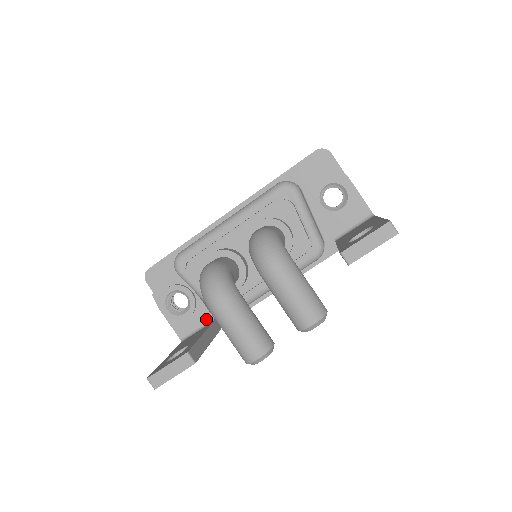
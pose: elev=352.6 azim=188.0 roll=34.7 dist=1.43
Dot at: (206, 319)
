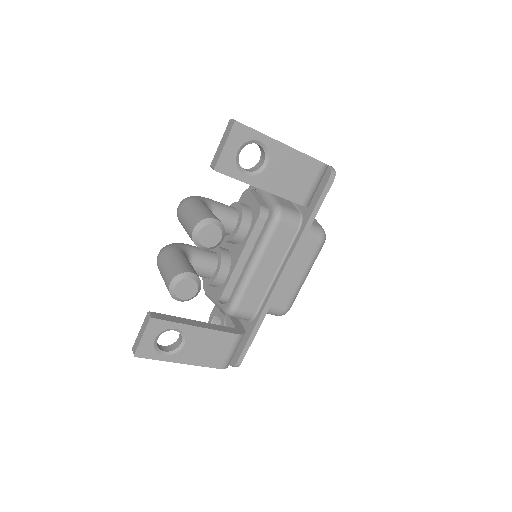
Dot at: occluded
